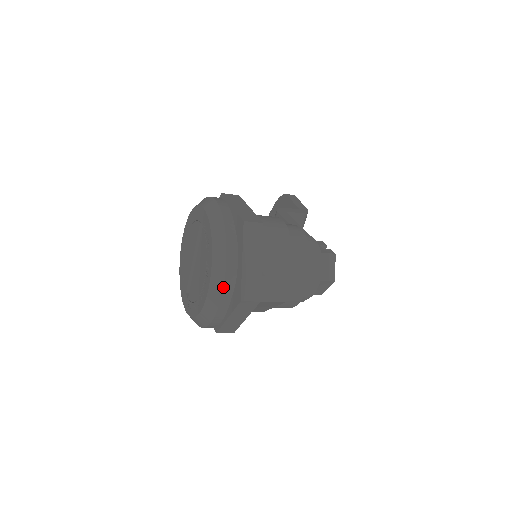
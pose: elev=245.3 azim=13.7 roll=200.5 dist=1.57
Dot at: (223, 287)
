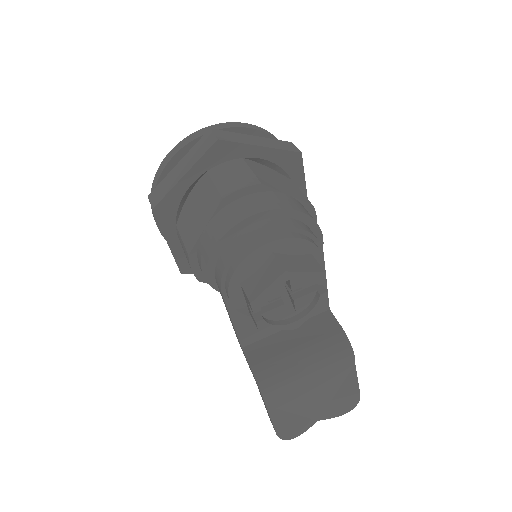
Dot at: (218, 124)
